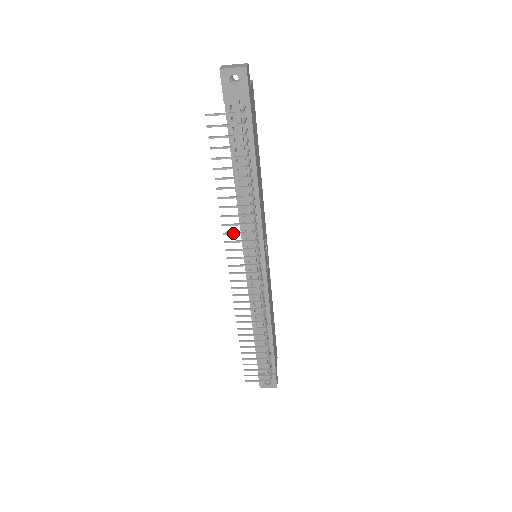
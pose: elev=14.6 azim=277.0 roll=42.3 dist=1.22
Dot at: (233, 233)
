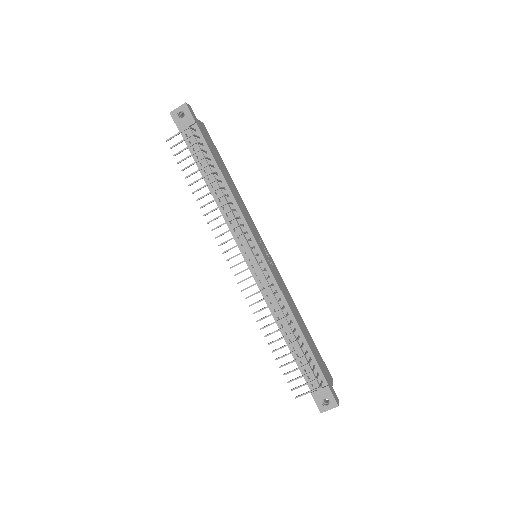
Dot at: (218, 226)
